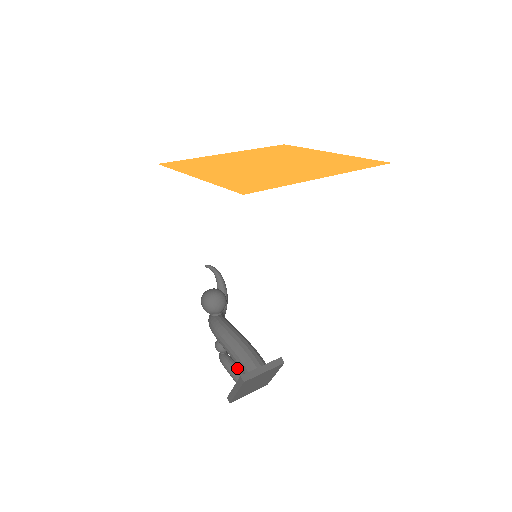
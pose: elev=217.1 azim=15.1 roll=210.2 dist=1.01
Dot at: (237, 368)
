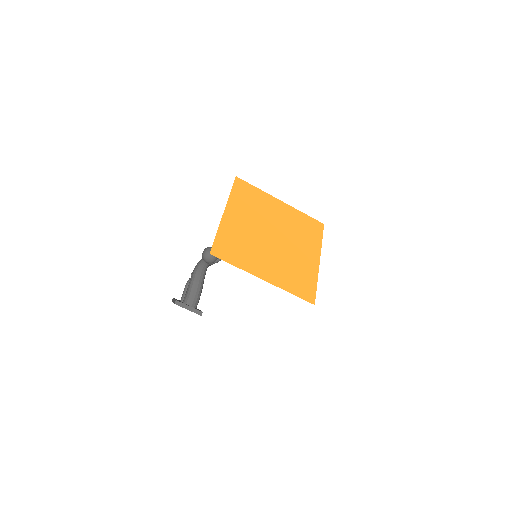
Dot at: occluded
